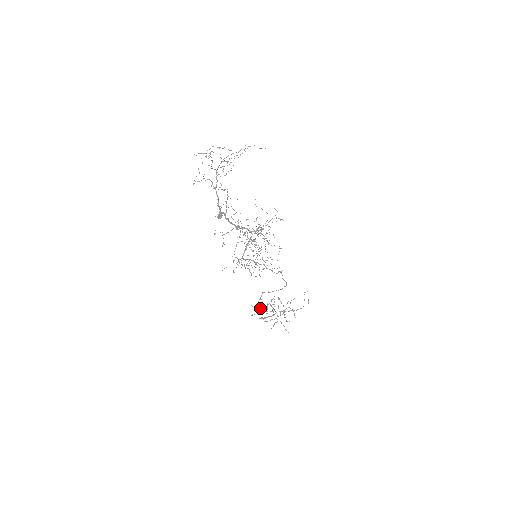
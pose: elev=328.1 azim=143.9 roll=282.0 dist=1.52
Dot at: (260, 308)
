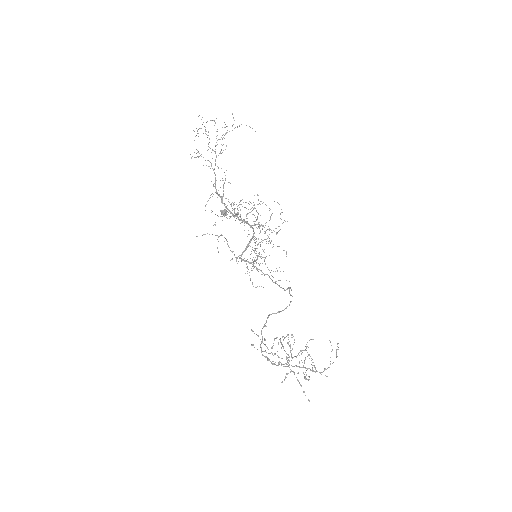
Dot at: (264, 340)
